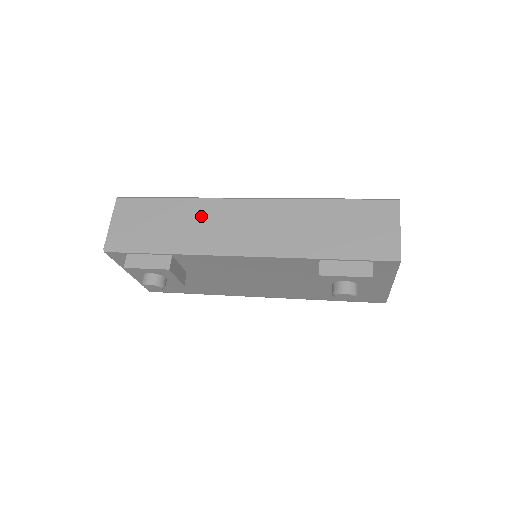
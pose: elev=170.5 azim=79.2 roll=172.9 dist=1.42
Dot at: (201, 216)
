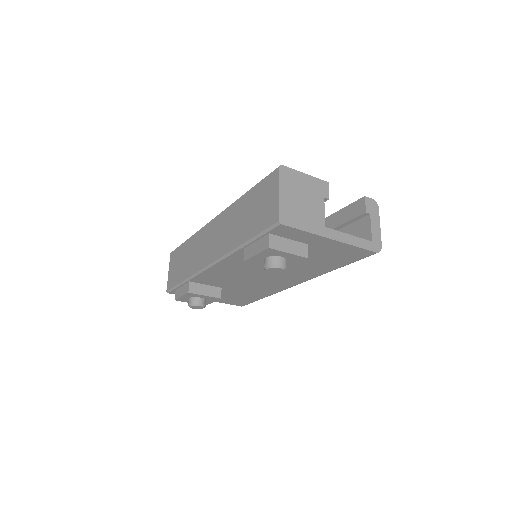
Dot at: (196, 246)
